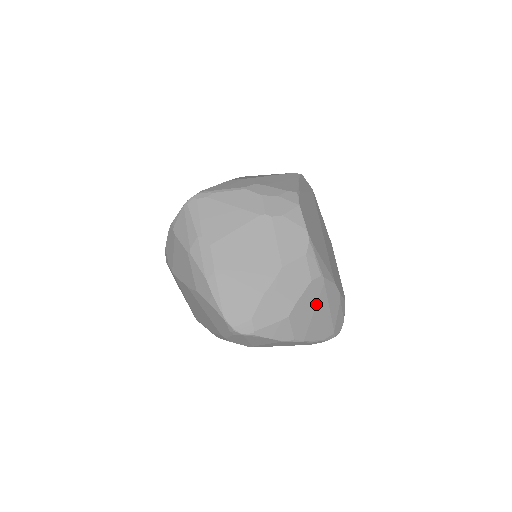
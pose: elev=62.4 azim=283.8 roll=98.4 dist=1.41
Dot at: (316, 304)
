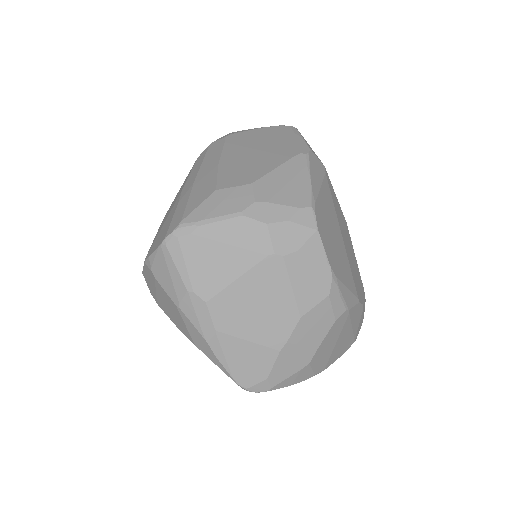
Dot at: (339, 335)
